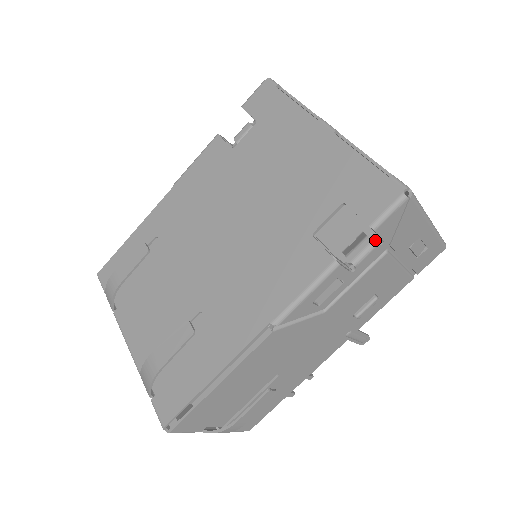
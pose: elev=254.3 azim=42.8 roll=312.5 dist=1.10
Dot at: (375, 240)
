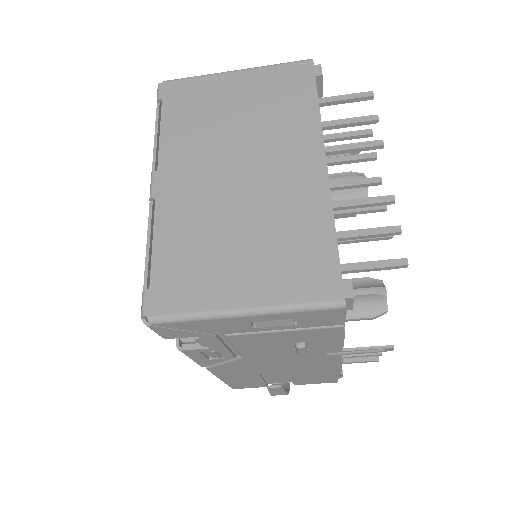
Dot at: occluded
